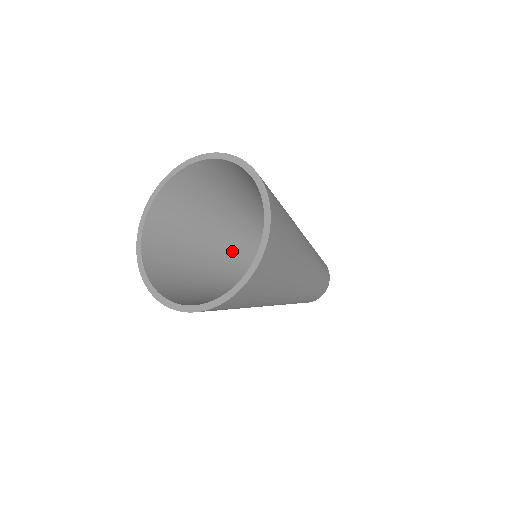
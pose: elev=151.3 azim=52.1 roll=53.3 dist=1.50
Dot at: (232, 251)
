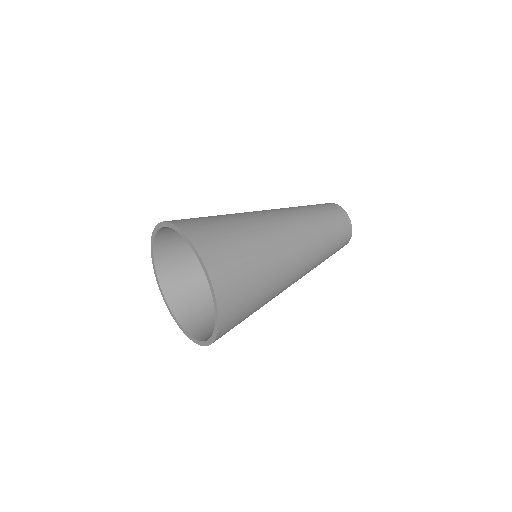
Dot at: occluded
